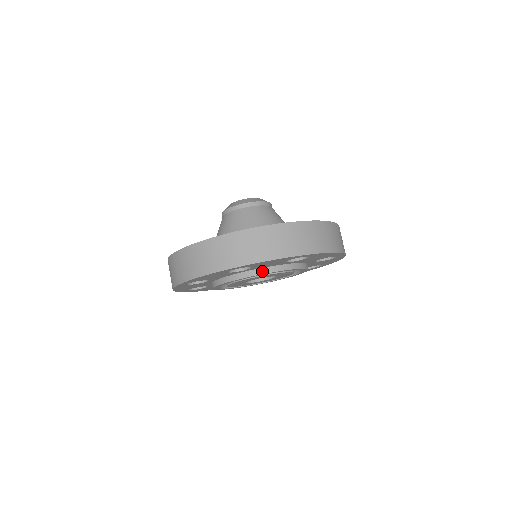
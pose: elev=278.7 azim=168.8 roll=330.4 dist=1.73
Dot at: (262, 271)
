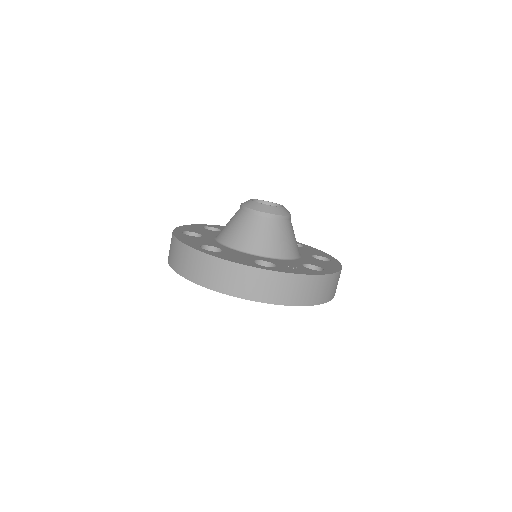
Dot at: occluded
